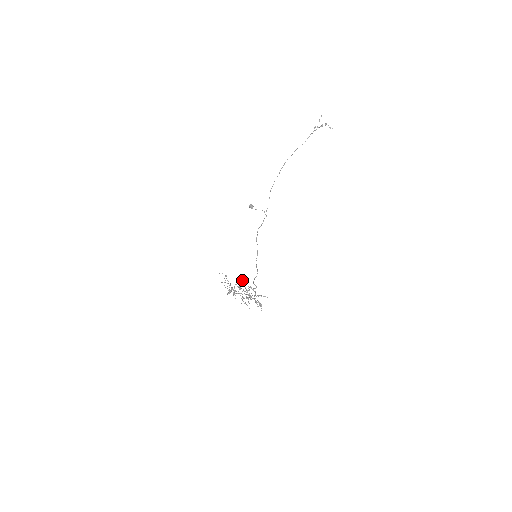
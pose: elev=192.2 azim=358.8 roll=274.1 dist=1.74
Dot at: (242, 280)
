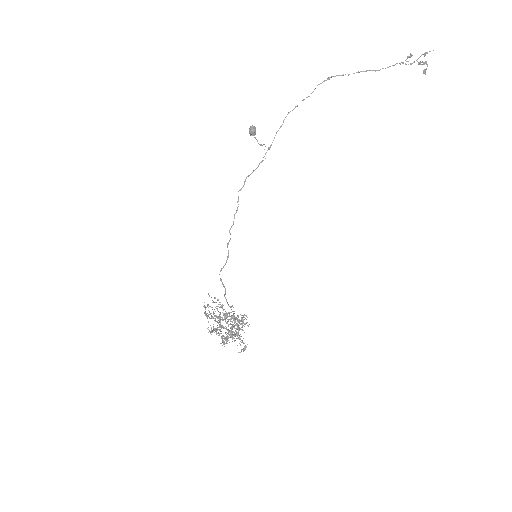
Dot at: occluded
